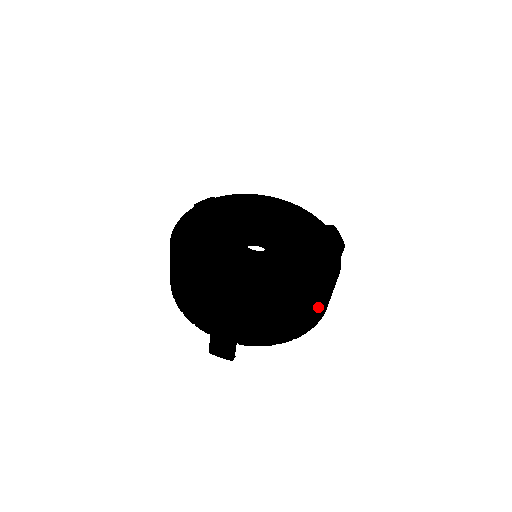
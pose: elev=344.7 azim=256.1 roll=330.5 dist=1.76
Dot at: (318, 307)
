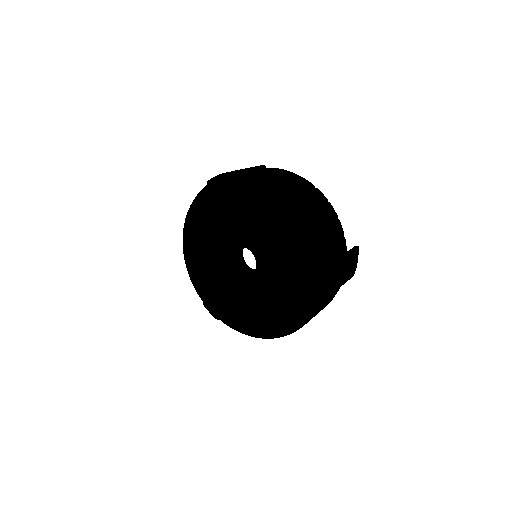
Dot at: occluded
